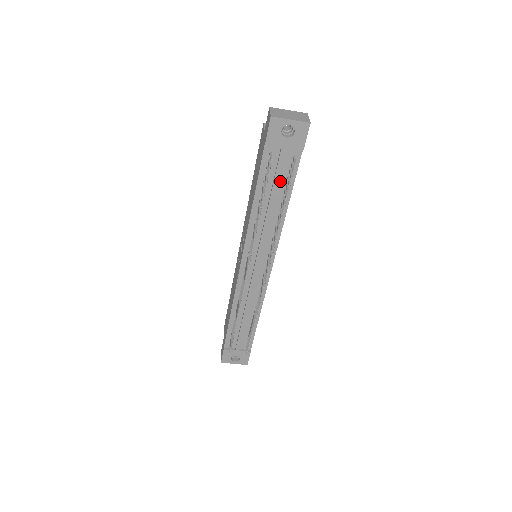
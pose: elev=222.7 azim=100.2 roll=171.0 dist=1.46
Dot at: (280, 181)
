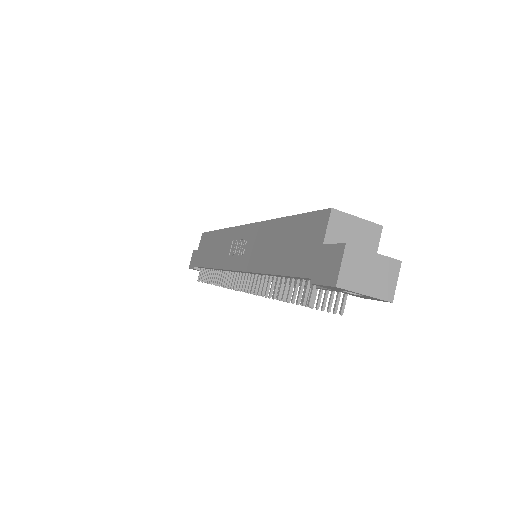
Dot at: occluded
